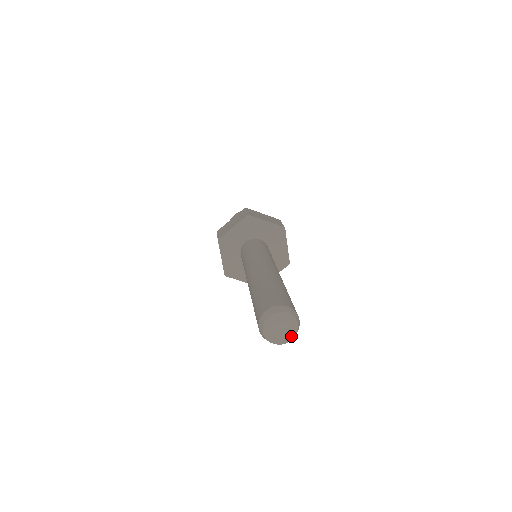
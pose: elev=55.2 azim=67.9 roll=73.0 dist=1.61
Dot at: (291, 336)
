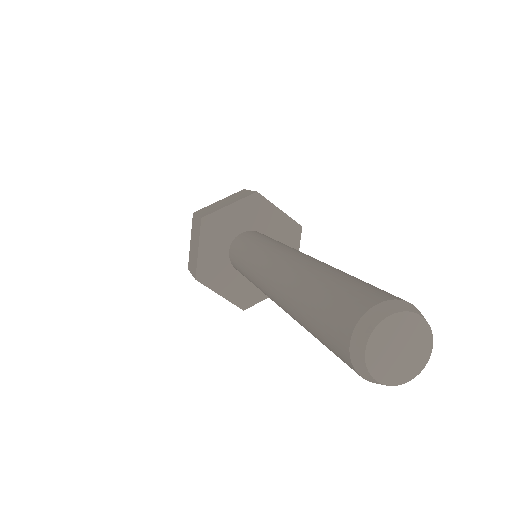
Dot at: (426, 343)
